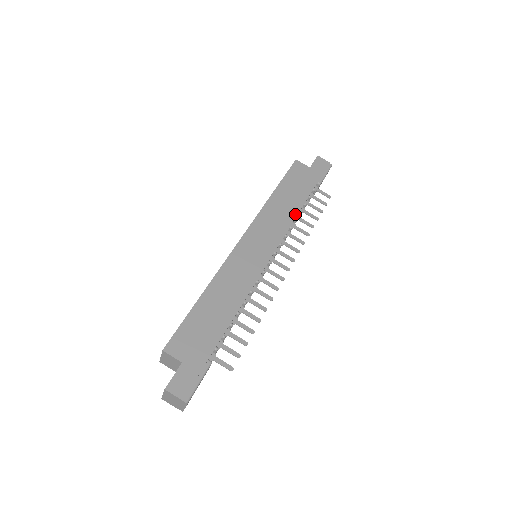
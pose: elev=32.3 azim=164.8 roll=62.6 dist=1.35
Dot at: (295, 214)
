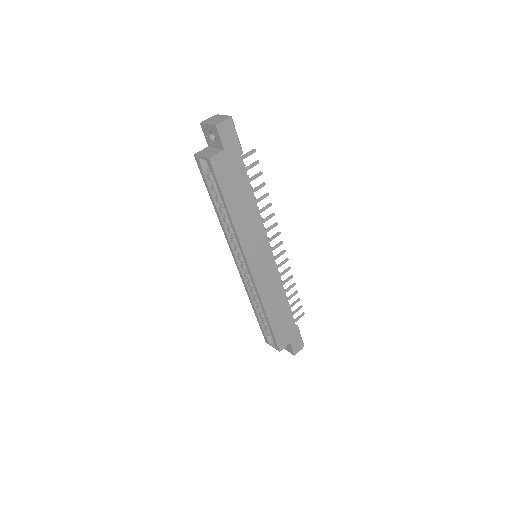
Dot at: (256, 208)
